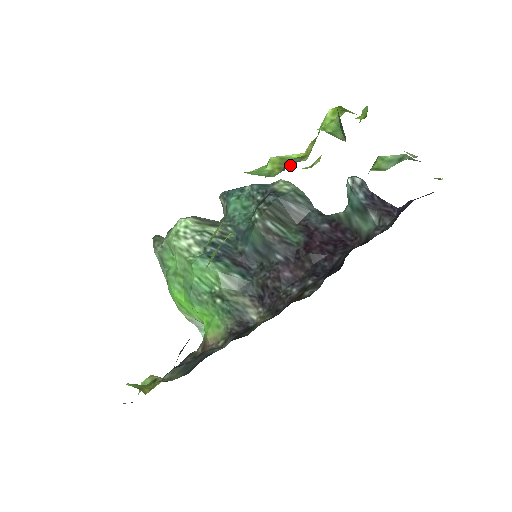
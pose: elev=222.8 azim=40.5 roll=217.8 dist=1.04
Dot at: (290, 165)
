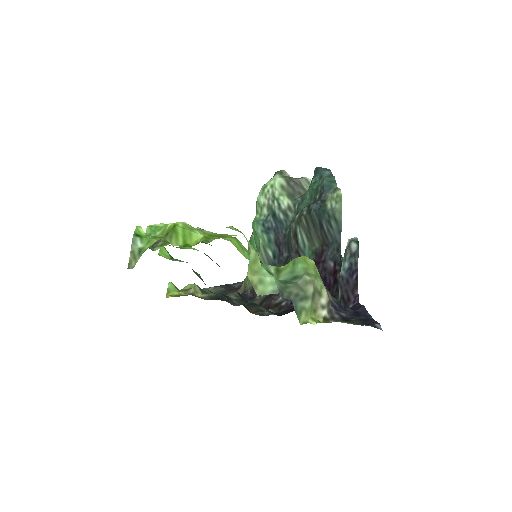
Dot at: (153, 245)
